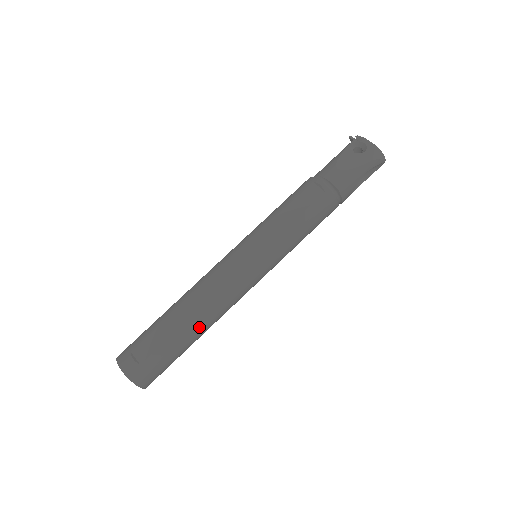
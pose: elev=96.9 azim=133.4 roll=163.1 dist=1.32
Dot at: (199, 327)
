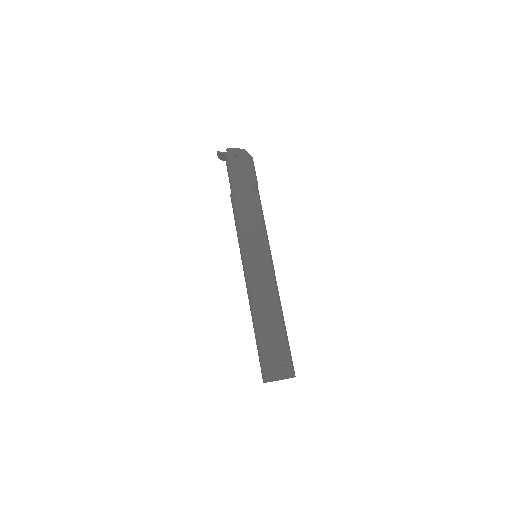
Dot at: (283, 316)
